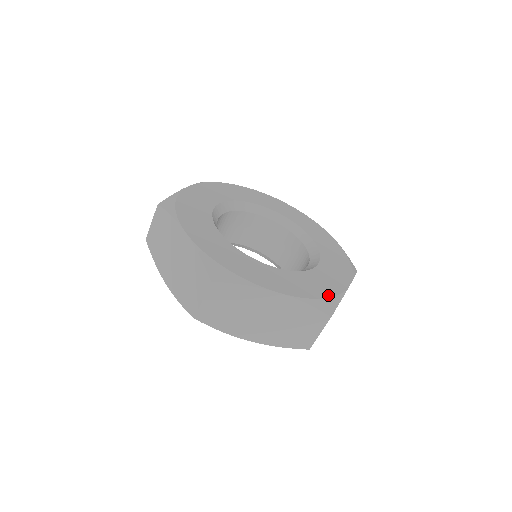
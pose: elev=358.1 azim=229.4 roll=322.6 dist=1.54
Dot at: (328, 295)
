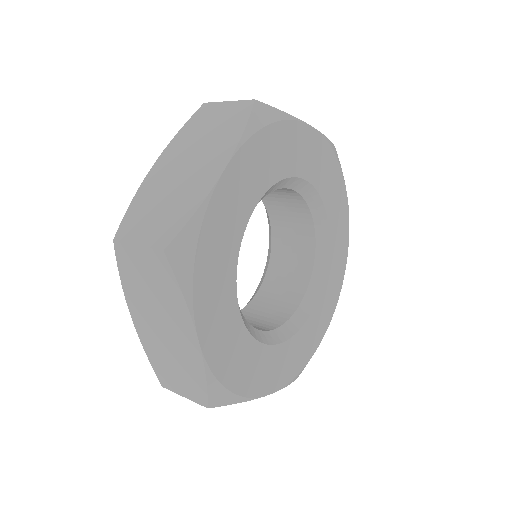
Dot at: (308, 359)
